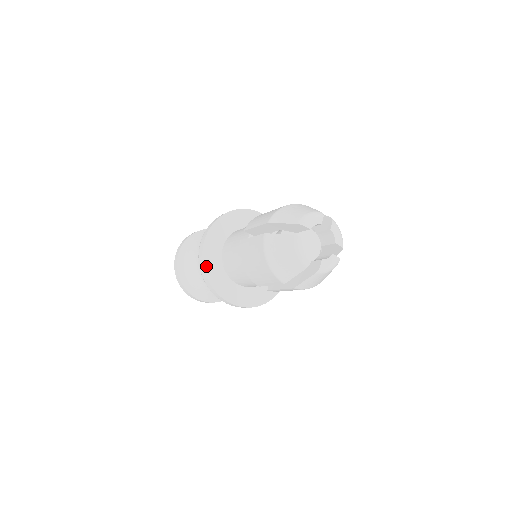
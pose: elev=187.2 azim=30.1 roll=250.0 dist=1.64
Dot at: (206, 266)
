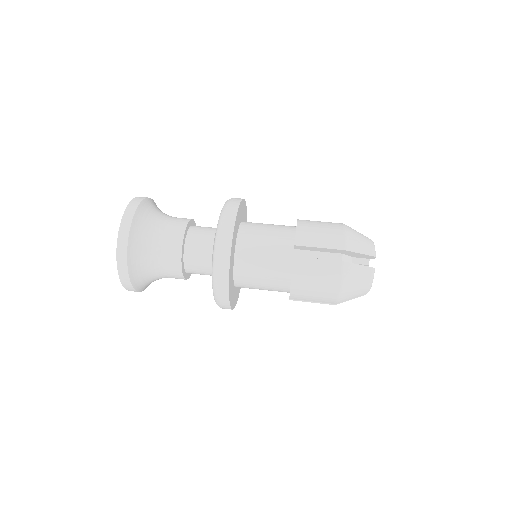
Dot at: occluded
